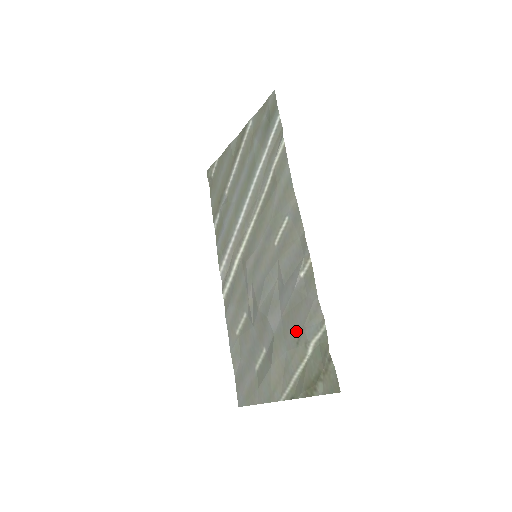
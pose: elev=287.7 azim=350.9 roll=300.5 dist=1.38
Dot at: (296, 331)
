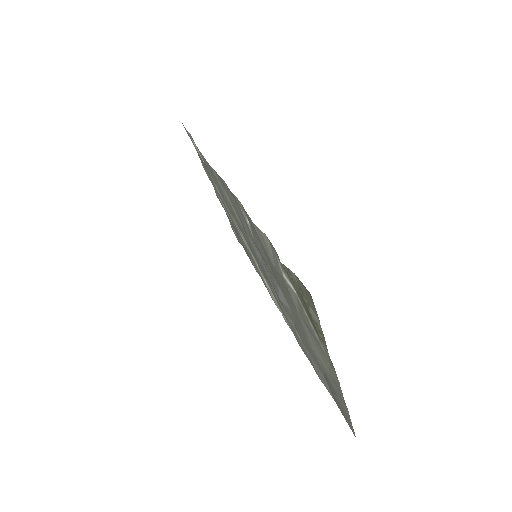
Dot at: (280, 281)
